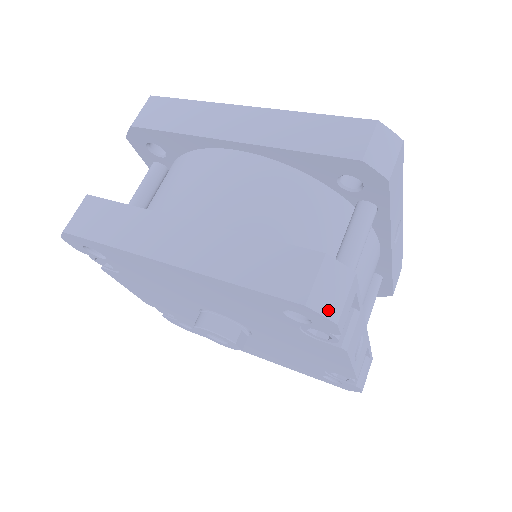
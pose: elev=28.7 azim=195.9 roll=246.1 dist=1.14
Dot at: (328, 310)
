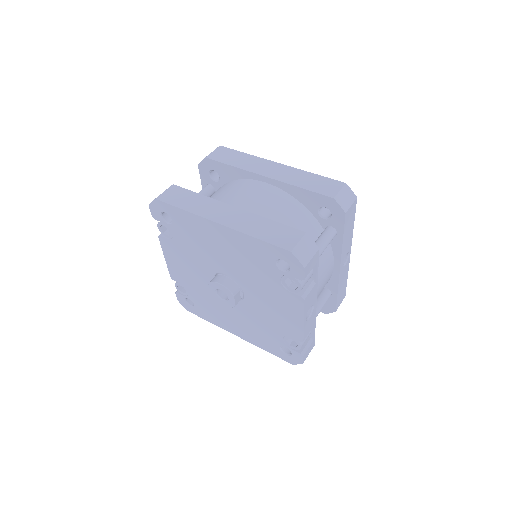
Dot at: (302, 259)
